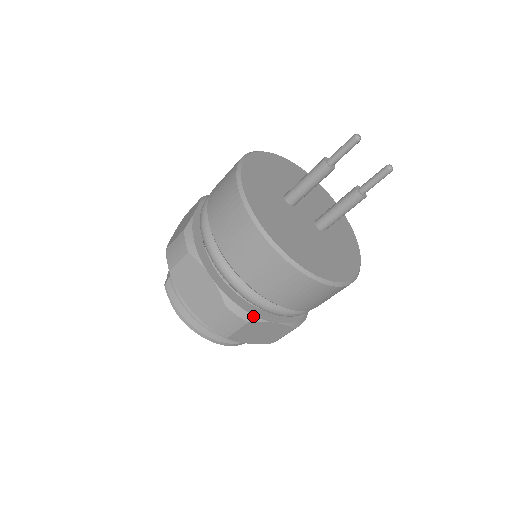
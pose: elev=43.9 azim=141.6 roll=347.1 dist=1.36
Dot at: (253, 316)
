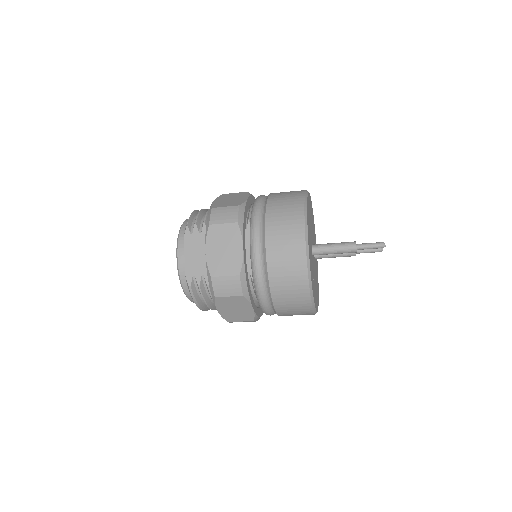
Dot at: occluded
